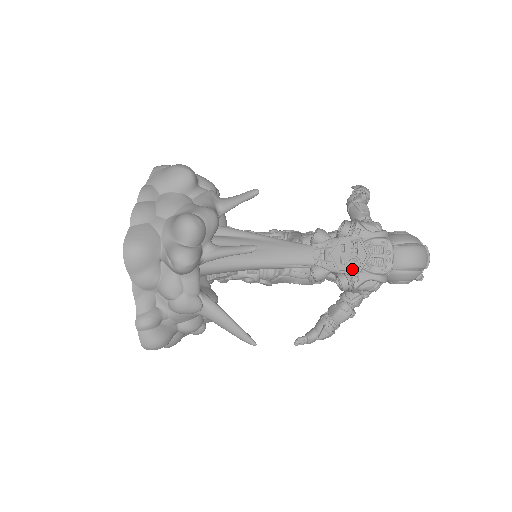
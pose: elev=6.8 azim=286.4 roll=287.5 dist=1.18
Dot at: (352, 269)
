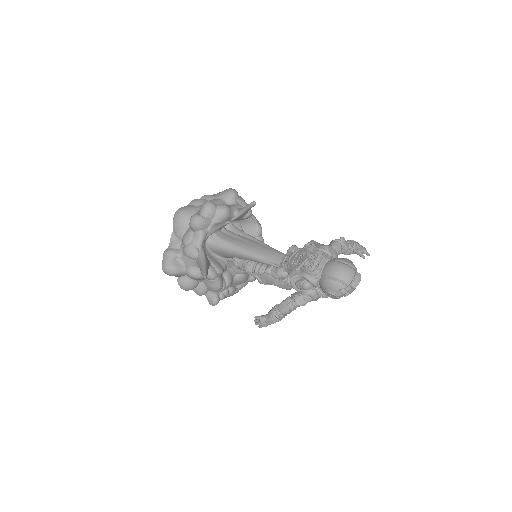
Dot at: (295, 267)
